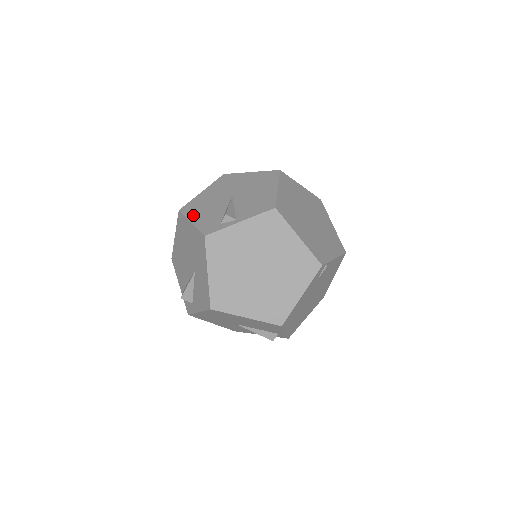
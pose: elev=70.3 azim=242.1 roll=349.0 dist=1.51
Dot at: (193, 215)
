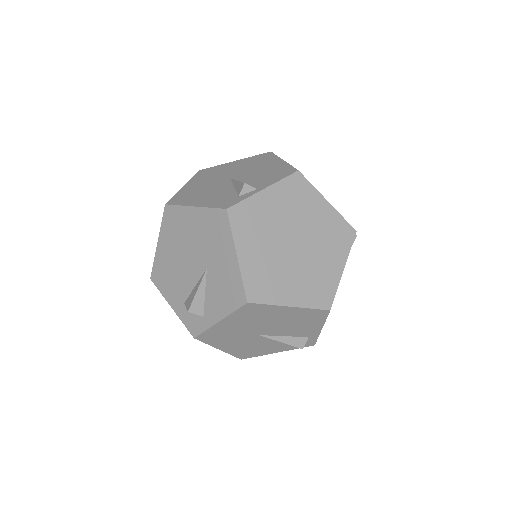
Dot at: (191, 201)
